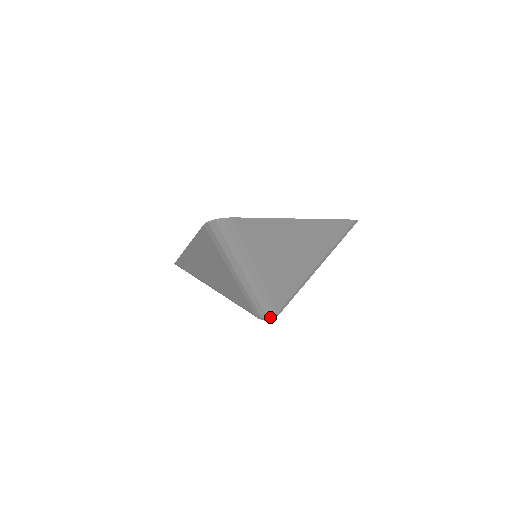
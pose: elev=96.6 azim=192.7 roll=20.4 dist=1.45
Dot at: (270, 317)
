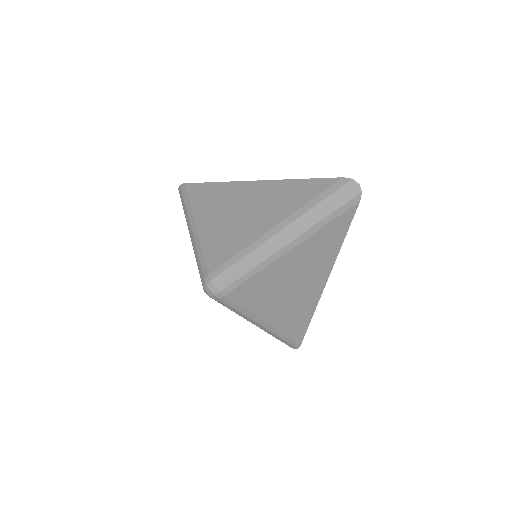
Dot at: (217, 289)
